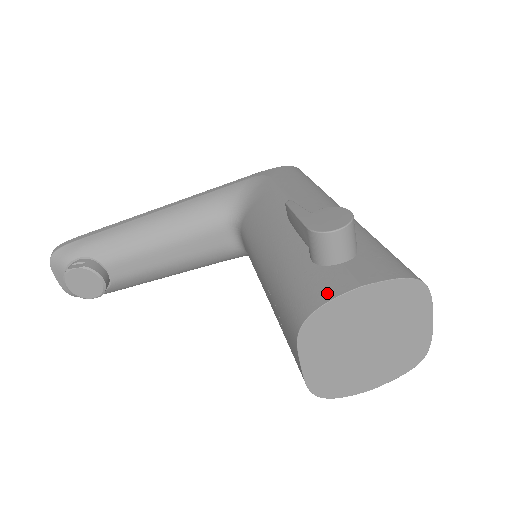
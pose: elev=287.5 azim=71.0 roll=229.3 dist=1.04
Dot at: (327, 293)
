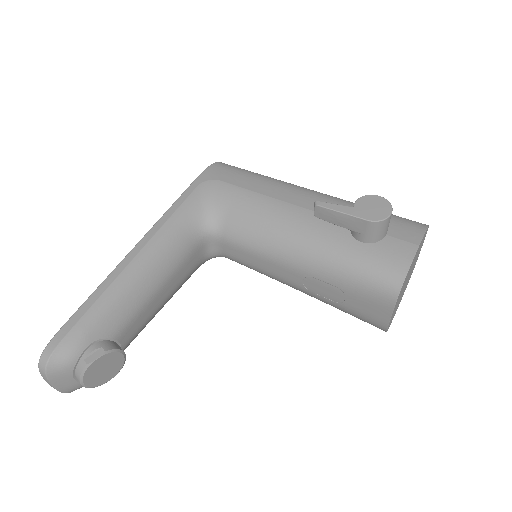
Dot at: (403, 260)
